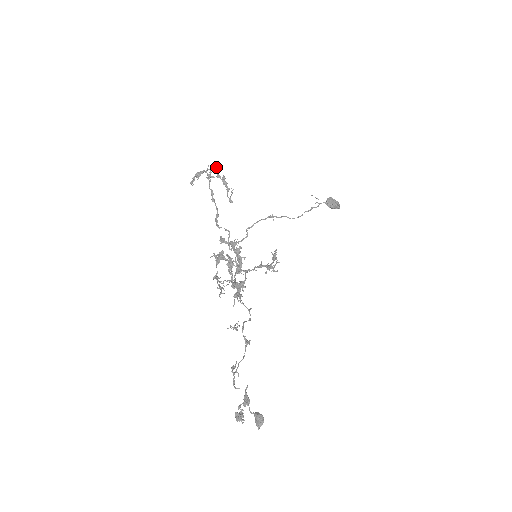
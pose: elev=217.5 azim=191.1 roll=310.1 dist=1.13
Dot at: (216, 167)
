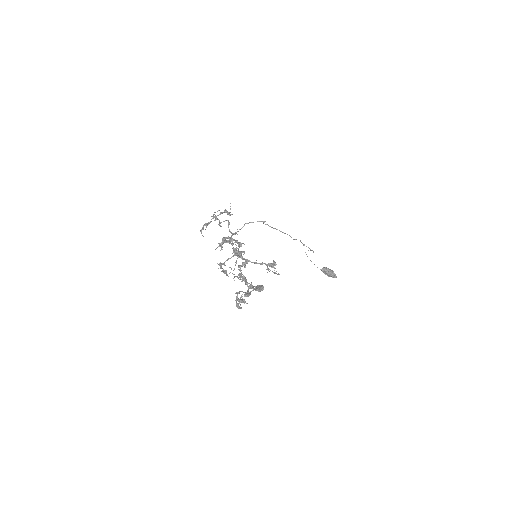
Dot at: (219, 210)
